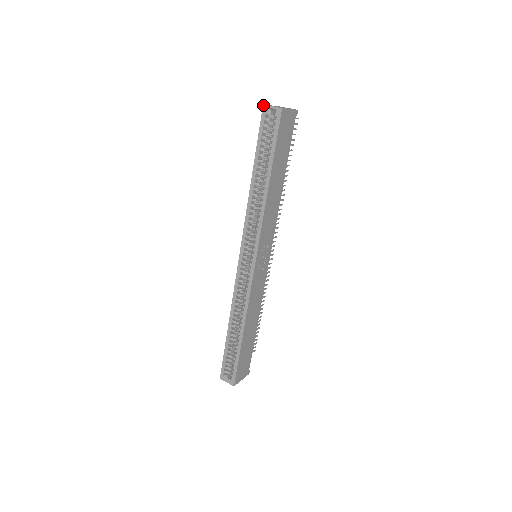
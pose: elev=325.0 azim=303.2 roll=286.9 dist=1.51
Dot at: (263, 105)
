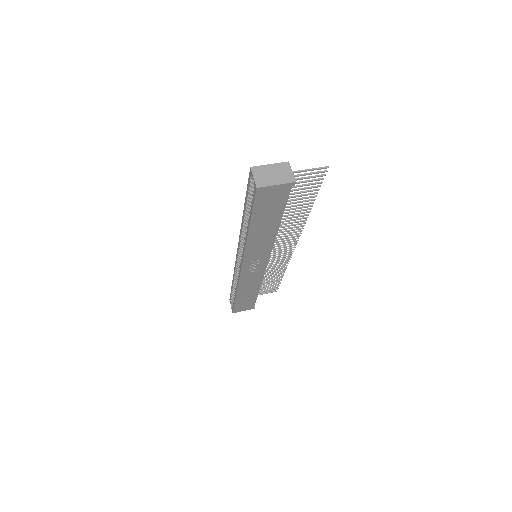
Dot at: (250, 167)
